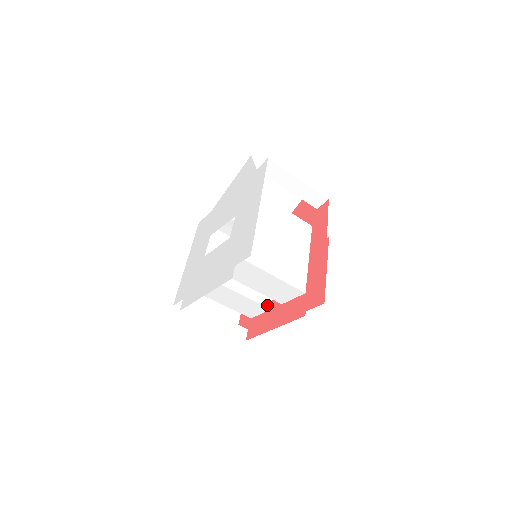
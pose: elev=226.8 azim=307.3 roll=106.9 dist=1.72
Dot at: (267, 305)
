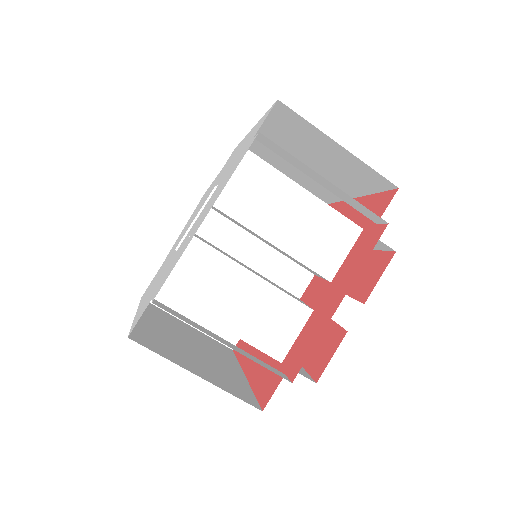
Dot at: (305, 305)
